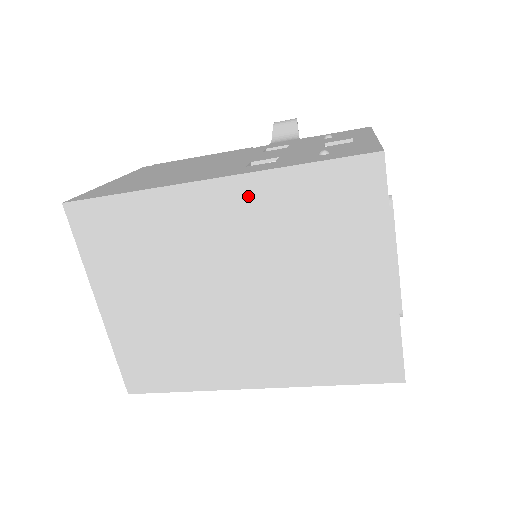
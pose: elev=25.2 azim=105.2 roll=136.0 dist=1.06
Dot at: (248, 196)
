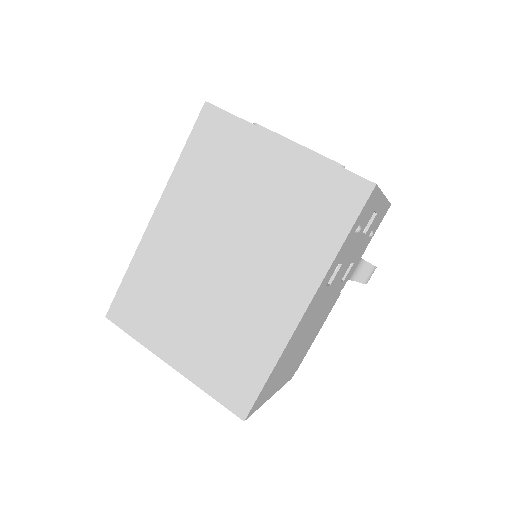
Dot at: (176, 198)
